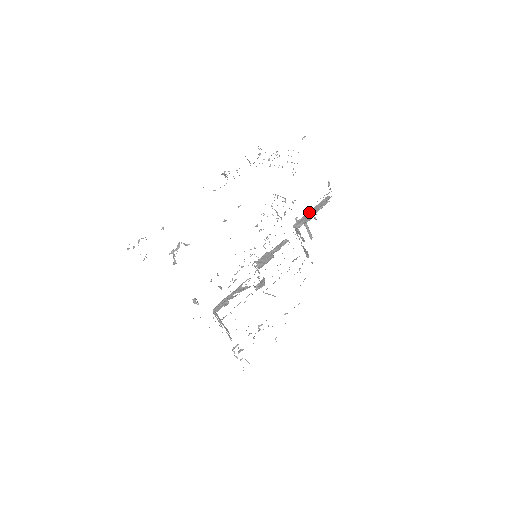
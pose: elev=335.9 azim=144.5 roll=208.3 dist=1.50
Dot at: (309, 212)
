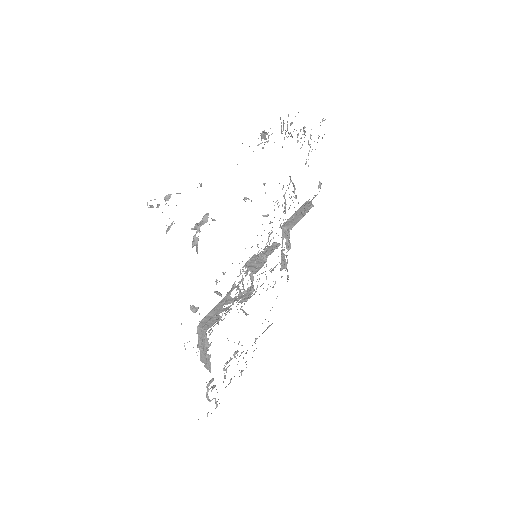
Dot at: (294, 214)
